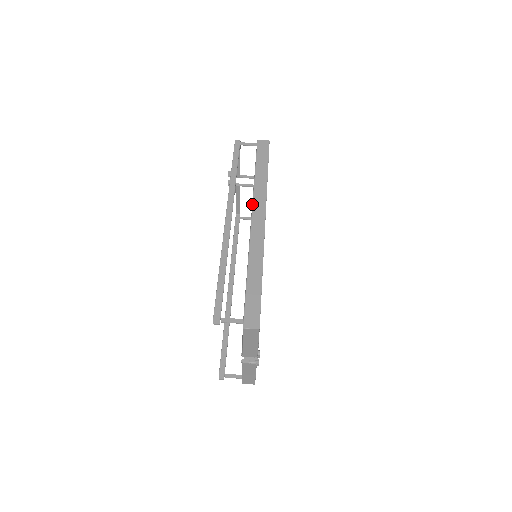
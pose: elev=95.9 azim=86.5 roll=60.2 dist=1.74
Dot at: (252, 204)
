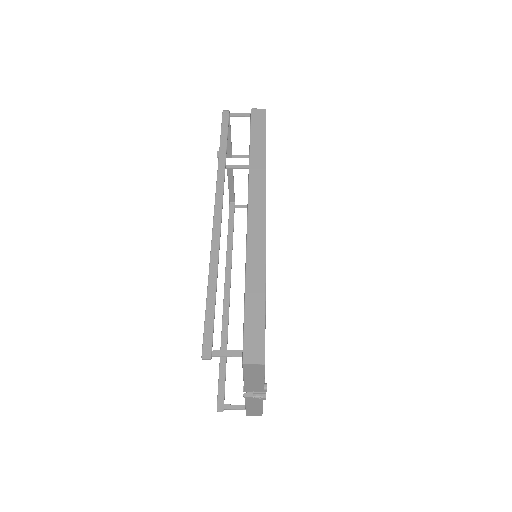
Dot at: (248, 192)
